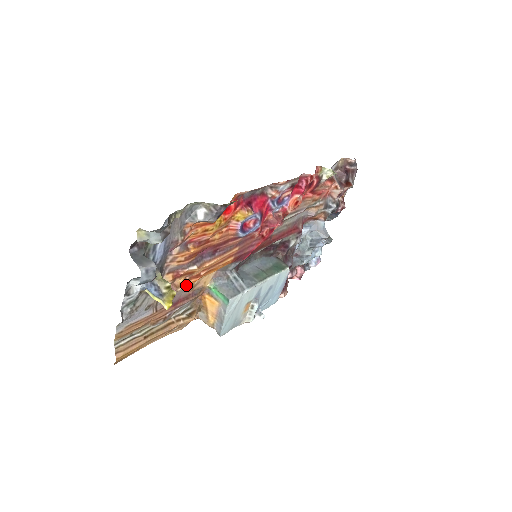
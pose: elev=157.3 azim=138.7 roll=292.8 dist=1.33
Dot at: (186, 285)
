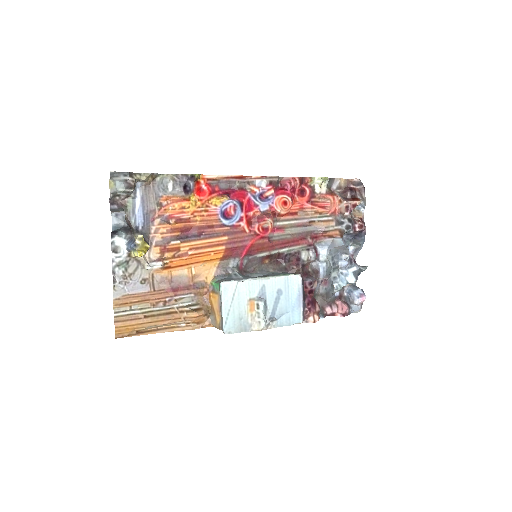
Dot at: (175, 262)
